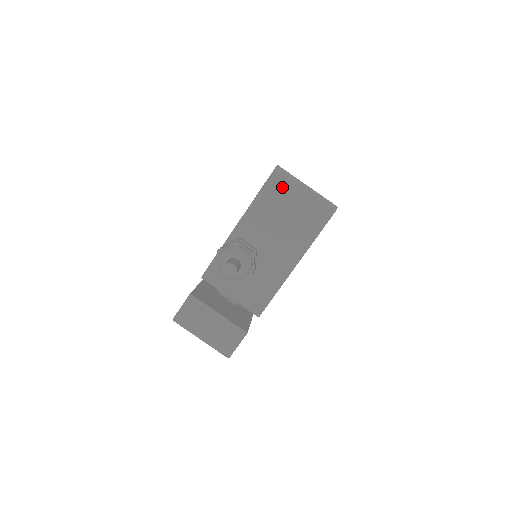
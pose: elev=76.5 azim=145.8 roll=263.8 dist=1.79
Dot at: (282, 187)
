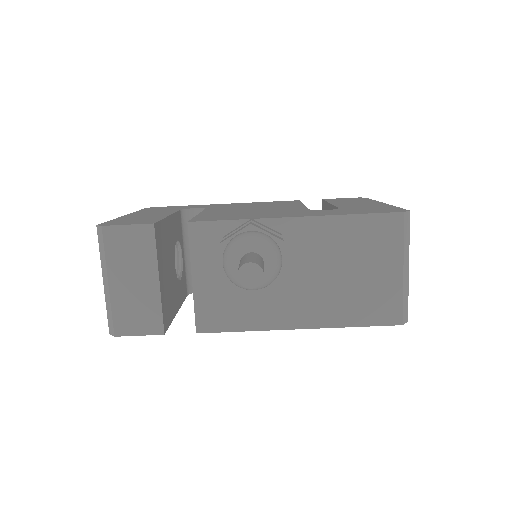
Dot at: (388, 239)
